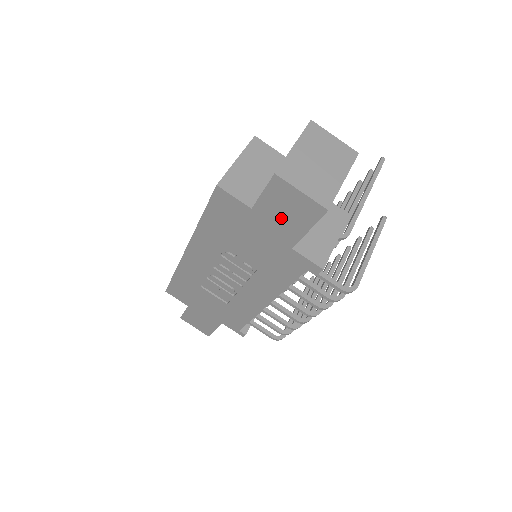
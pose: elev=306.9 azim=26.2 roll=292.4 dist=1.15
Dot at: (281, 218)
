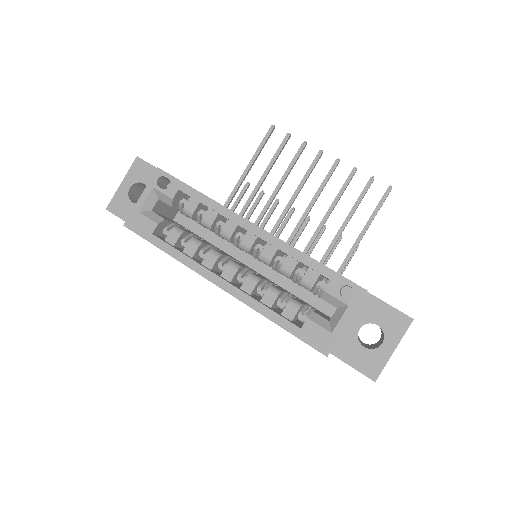
Dot at: occluded
